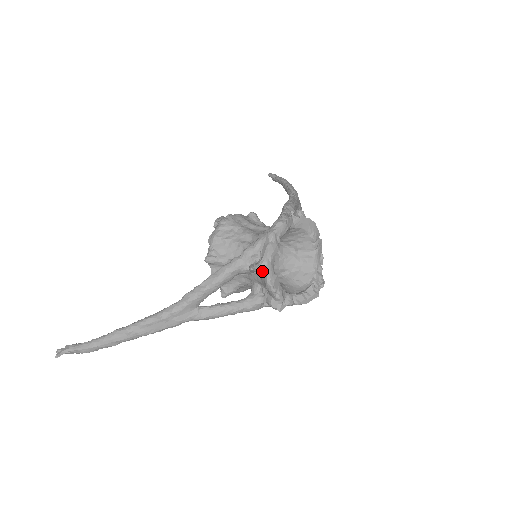
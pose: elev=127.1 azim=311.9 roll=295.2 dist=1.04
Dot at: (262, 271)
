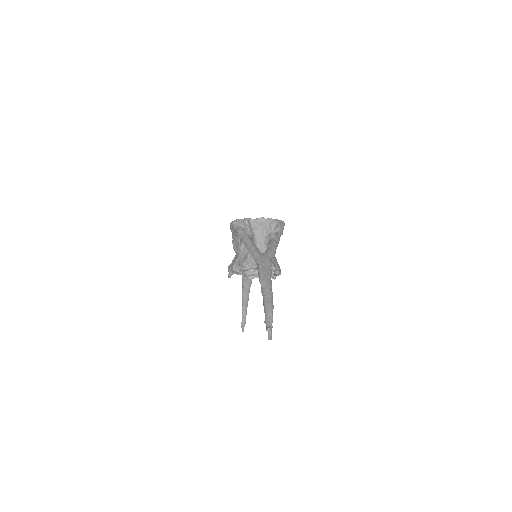
Dot at: (250, 222)
